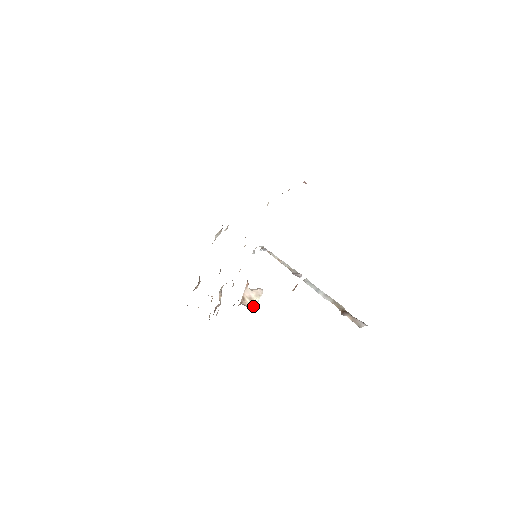
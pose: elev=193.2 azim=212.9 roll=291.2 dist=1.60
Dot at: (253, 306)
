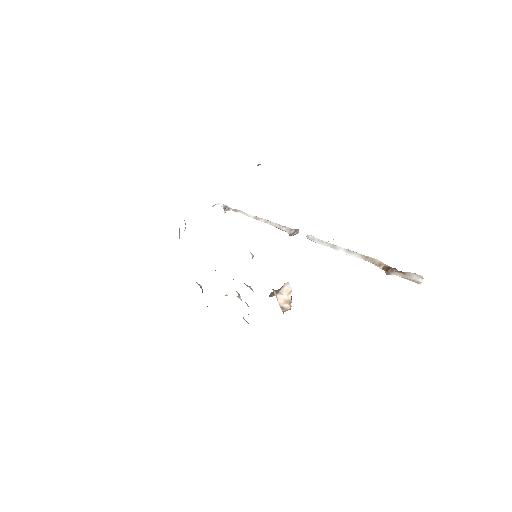
Dot at: occluded
